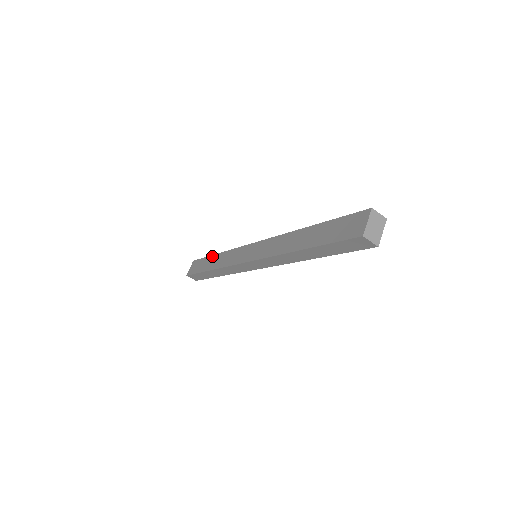
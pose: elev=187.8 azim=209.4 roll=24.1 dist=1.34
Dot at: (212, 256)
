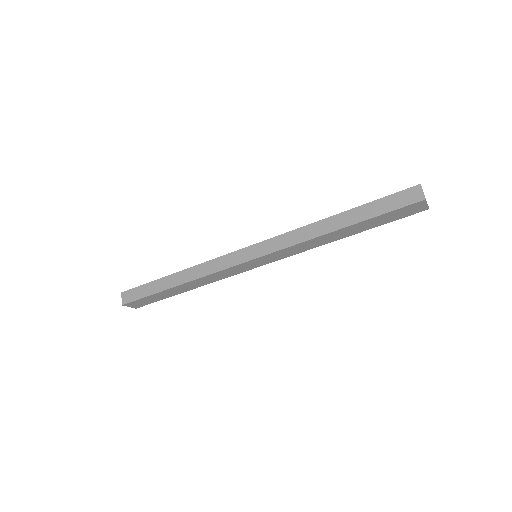
Dot at: occluded
